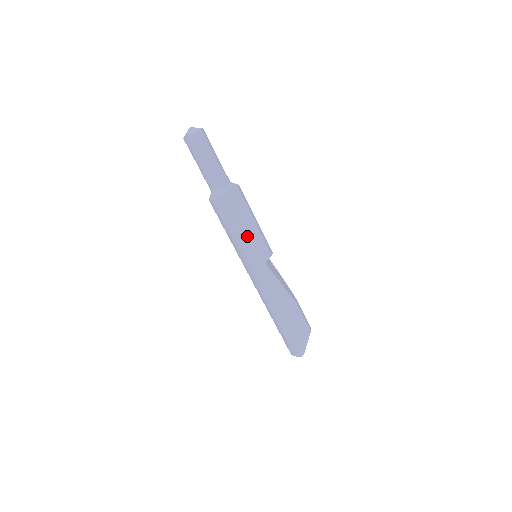
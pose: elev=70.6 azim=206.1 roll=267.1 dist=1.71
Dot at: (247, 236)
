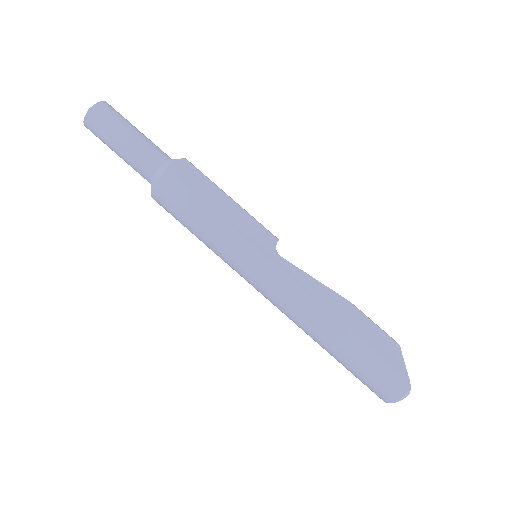
Dot at: (228, 218)
